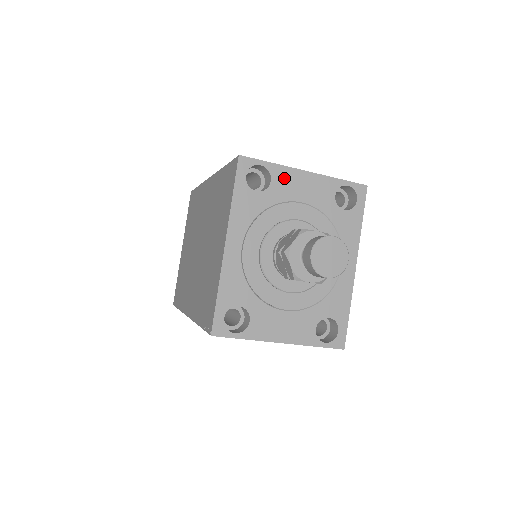
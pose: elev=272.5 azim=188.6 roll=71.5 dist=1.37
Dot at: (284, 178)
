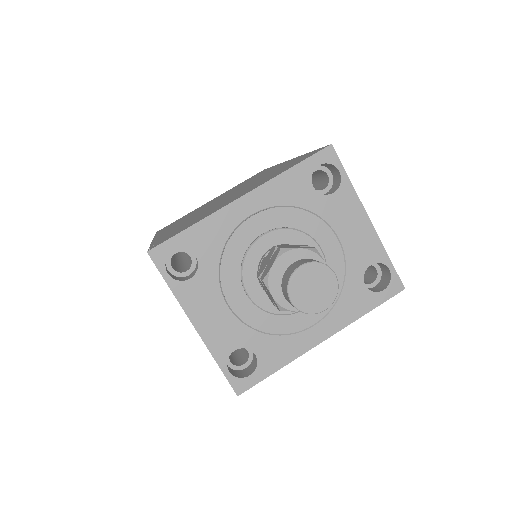
Dot at: (346, 203)
